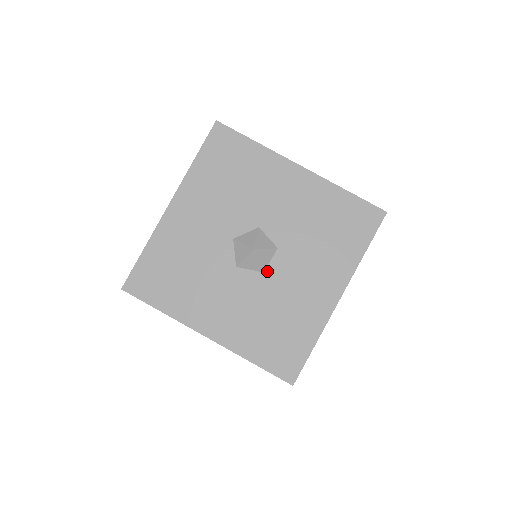
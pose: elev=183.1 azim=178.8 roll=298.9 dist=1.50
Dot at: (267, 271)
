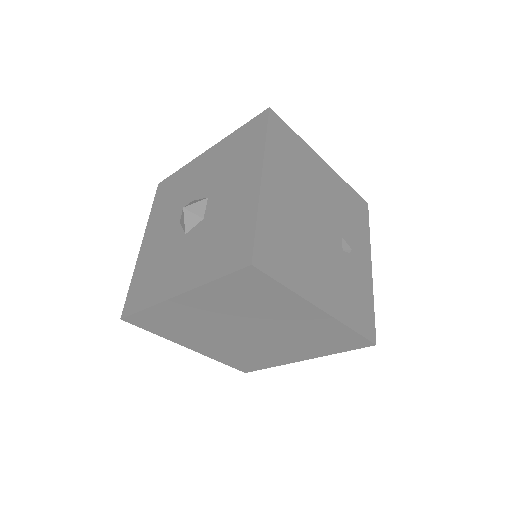
Dot at: (205, 216)
